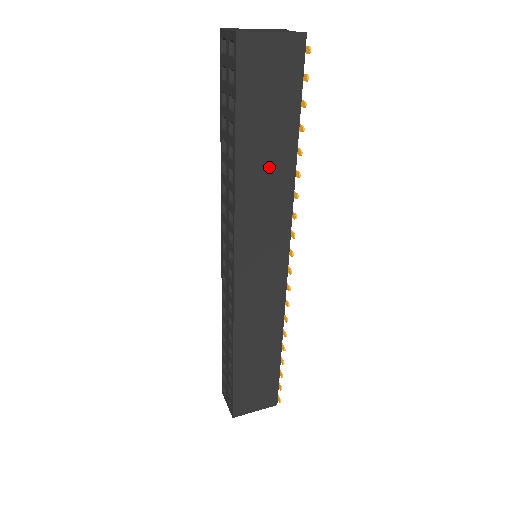
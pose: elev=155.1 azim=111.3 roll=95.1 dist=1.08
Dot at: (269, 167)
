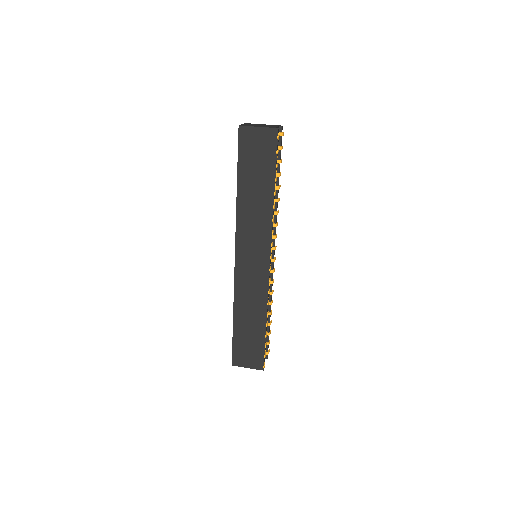
Dot at: (257, 199)
